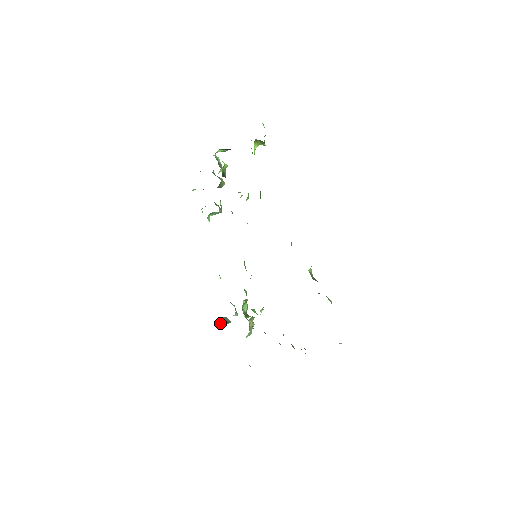
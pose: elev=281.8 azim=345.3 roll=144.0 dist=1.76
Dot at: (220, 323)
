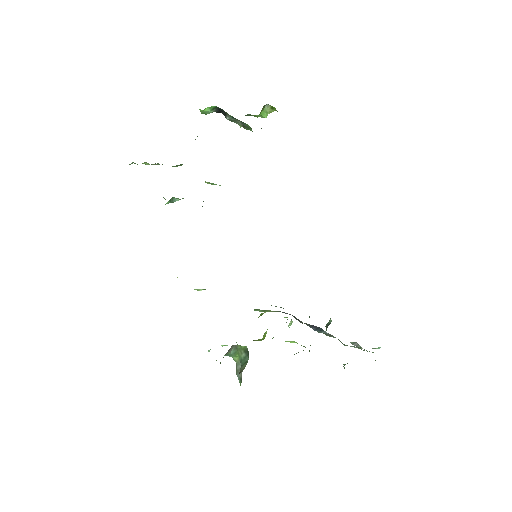
Dot at: occluded
